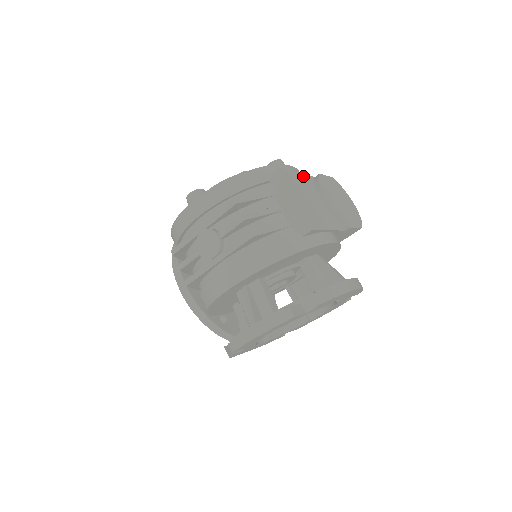
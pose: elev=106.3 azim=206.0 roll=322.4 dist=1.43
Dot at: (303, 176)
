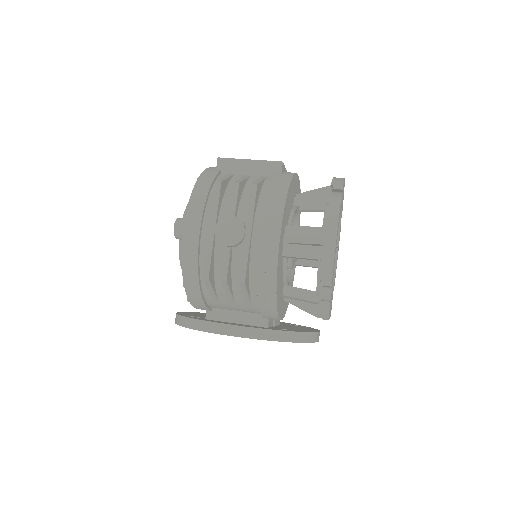
Dot at: occluded
